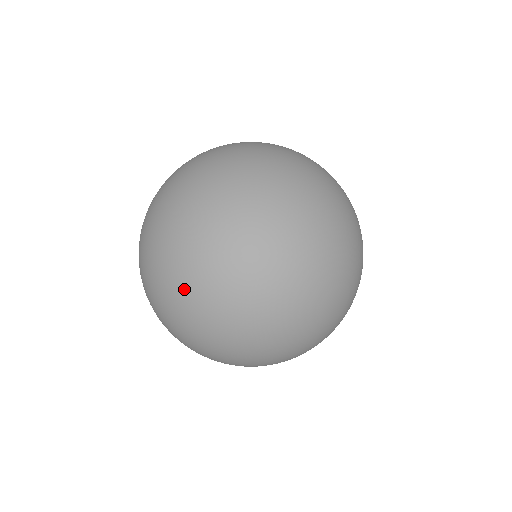
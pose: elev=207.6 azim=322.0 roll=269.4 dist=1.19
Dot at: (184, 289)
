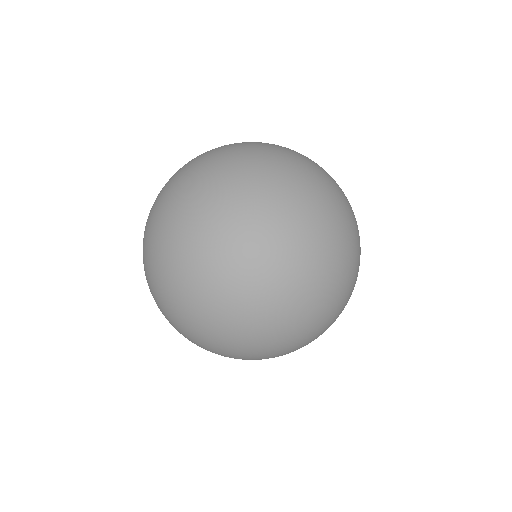
Dot at: (224, 181)
